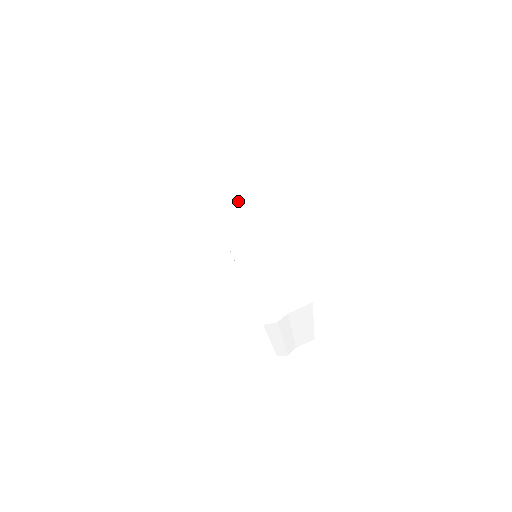
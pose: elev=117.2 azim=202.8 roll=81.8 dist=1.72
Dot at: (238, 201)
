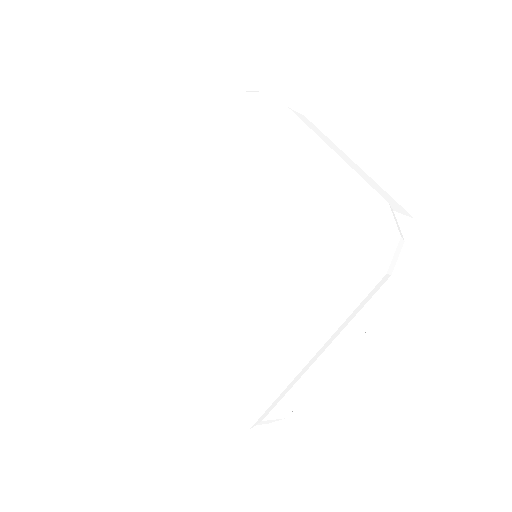
Dot at: (335, 341)
